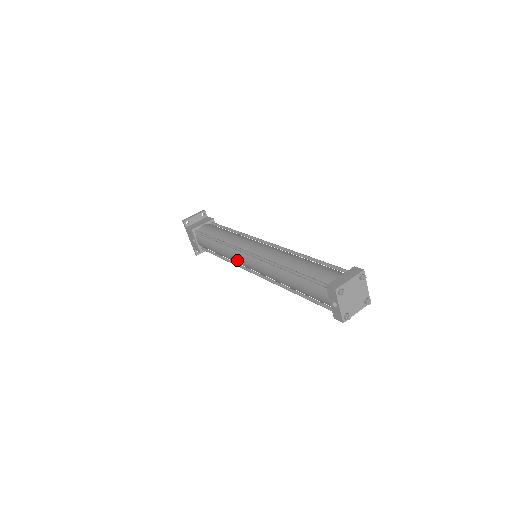
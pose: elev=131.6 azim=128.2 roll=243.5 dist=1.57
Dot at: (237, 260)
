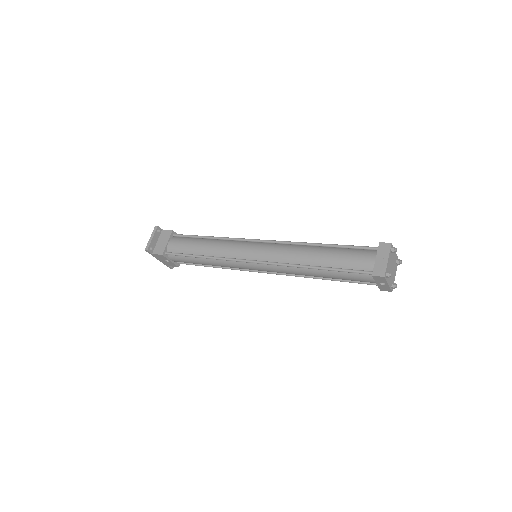
Dot at: (239, 268)
